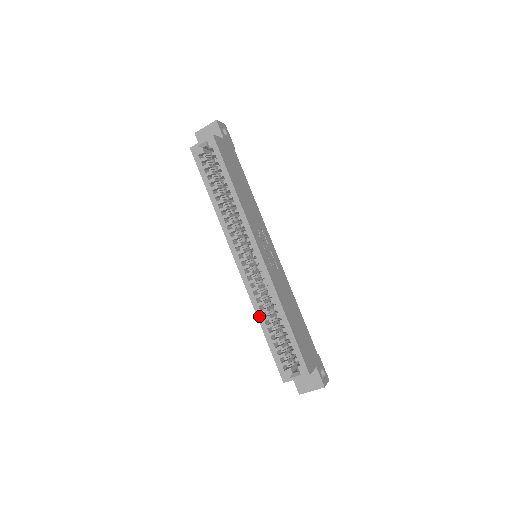
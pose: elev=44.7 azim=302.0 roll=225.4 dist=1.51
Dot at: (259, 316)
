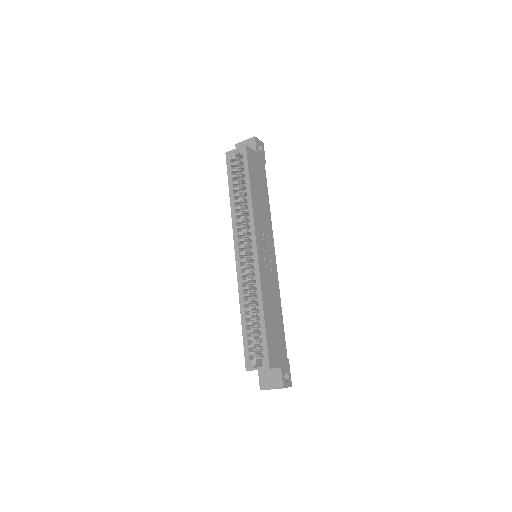
Dot at: (241, 306)
